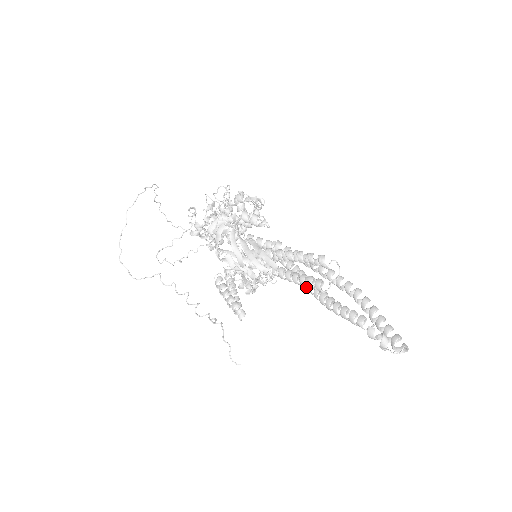
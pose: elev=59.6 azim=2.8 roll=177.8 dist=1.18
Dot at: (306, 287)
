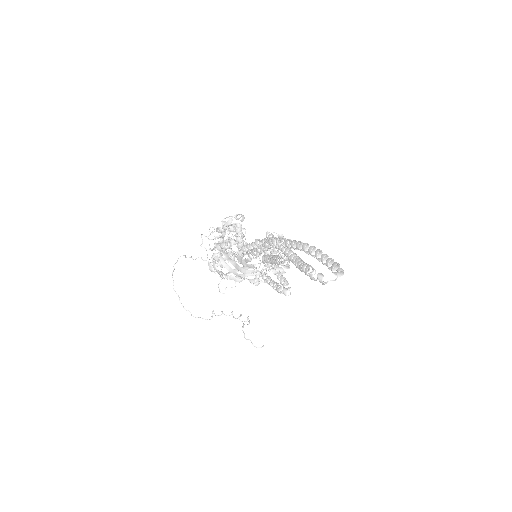
Dot at: occluded
